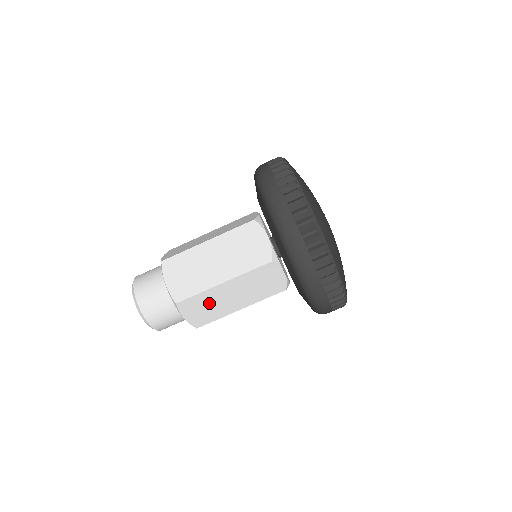
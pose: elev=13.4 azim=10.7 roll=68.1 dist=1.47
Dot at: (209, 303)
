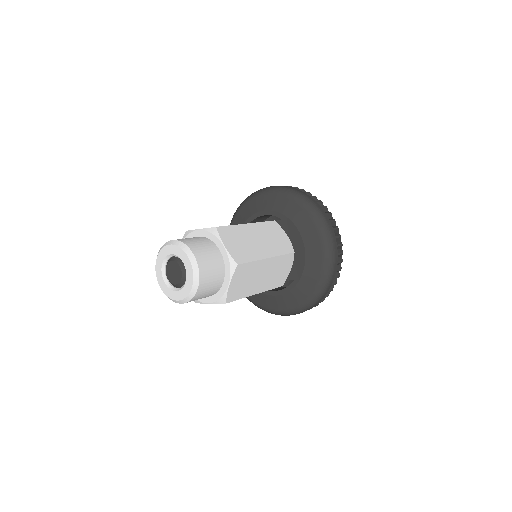
Dot at: occluded
